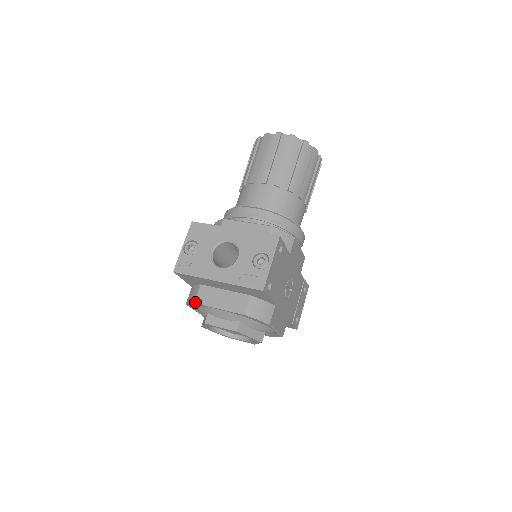
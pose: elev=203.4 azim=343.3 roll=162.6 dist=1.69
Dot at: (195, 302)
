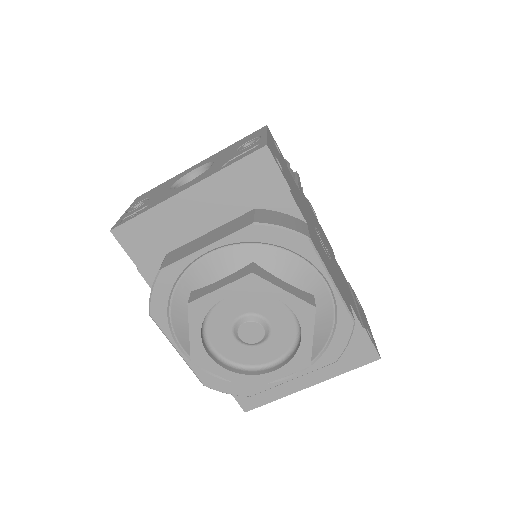
Dot at: (160, 269)
